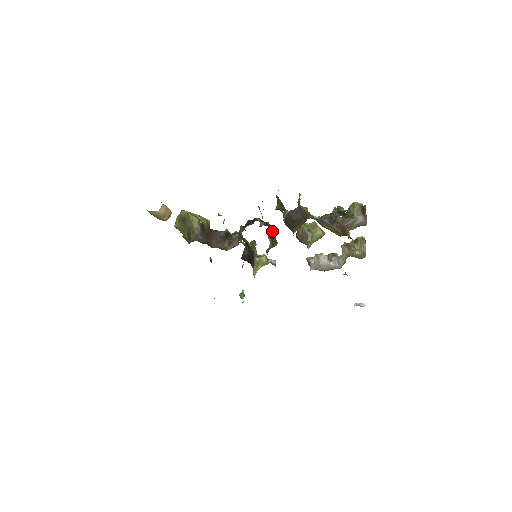
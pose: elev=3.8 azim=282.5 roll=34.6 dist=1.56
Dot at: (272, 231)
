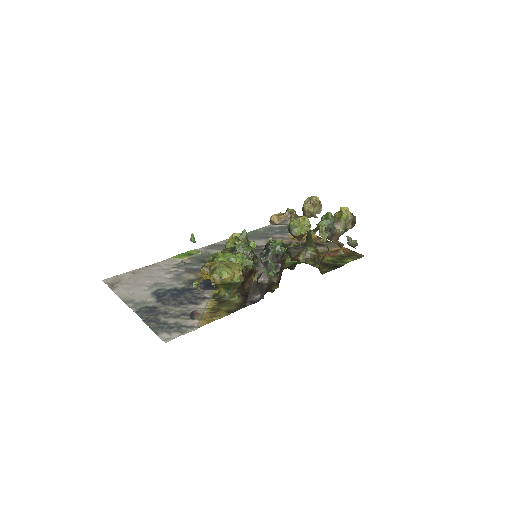
Dot at: occluded
